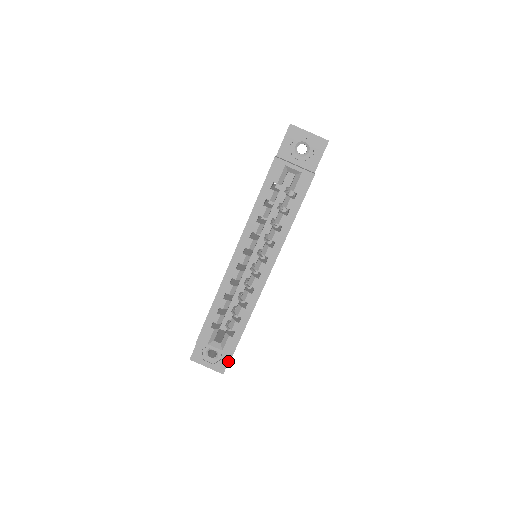
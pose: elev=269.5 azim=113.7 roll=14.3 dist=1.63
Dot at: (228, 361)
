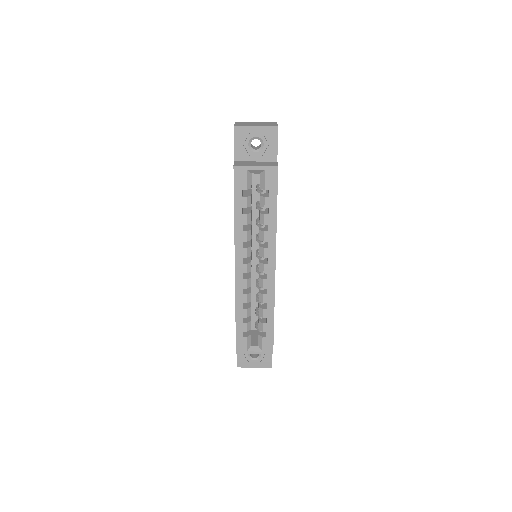
Dot at: (271, 355)
